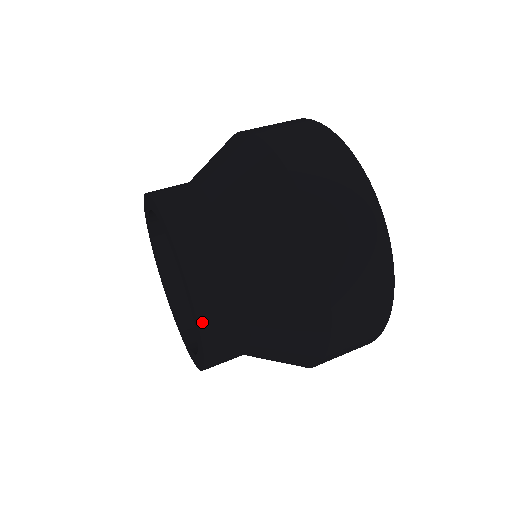
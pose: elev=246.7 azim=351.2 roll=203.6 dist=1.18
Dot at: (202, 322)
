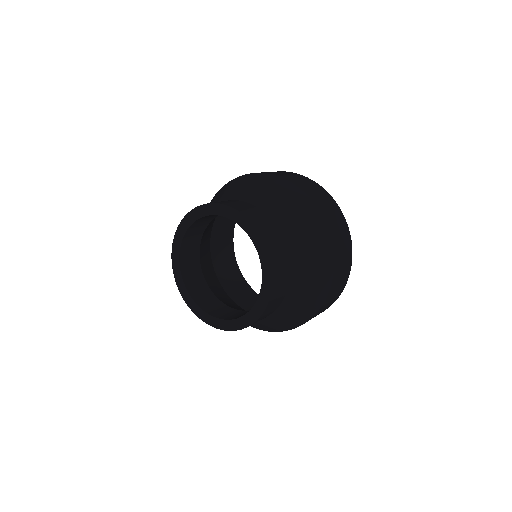
Dot at: (245, 215)
